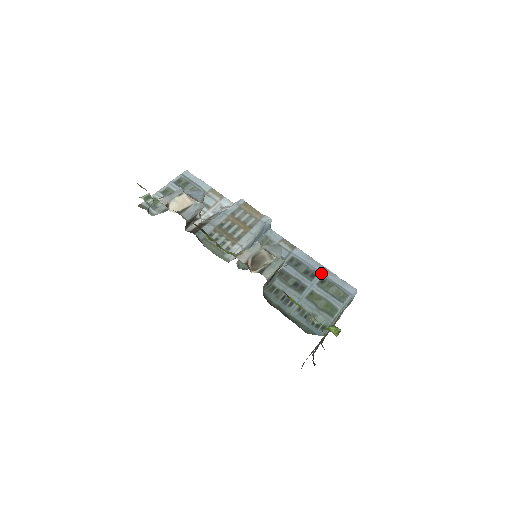
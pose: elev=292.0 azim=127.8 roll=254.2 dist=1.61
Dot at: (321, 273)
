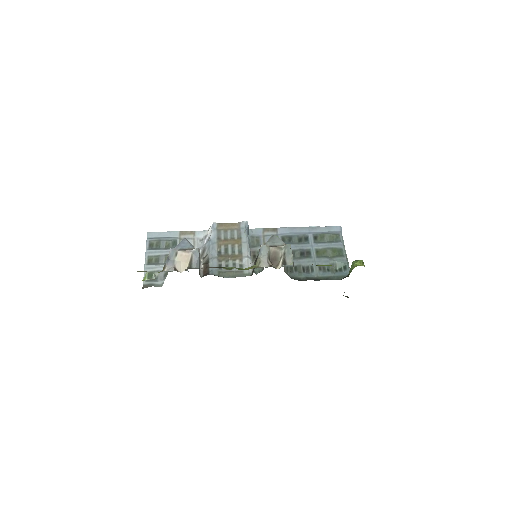
Dot at: (309, 233)
